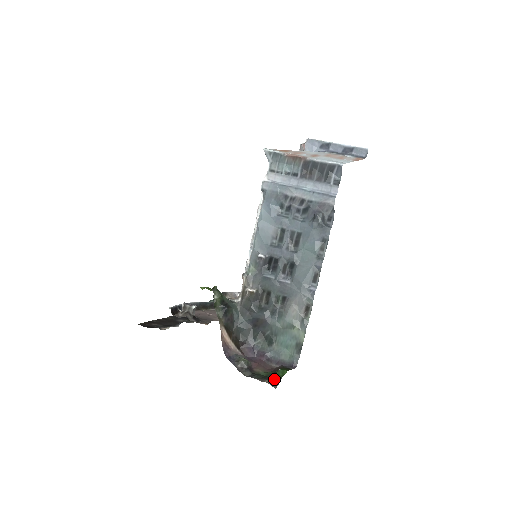
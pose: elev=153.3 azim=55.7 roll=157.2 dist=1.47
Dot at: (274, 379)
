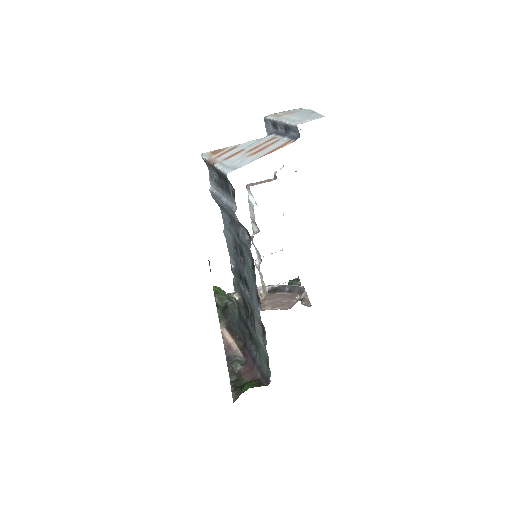
Dot at: (238, 392)
